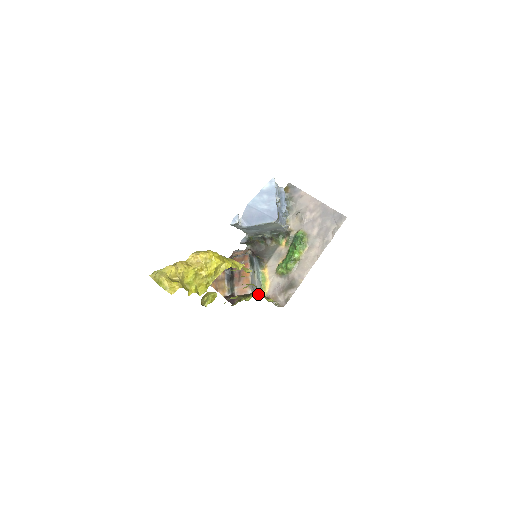
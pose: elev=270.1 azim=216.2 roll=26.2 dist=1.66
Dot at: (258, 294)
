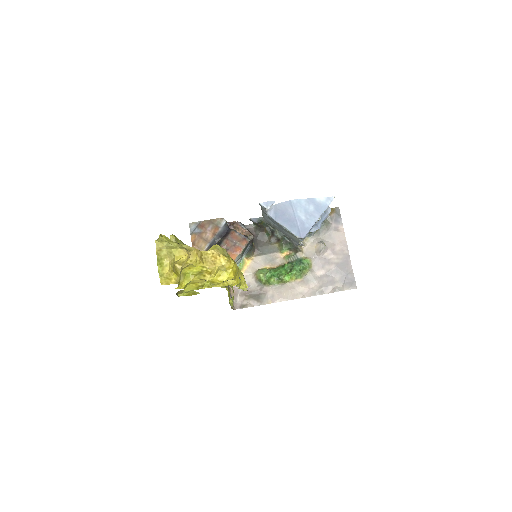
Dot at: occluded
